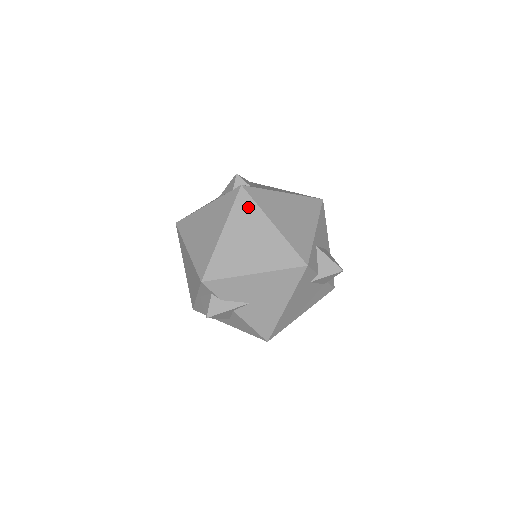
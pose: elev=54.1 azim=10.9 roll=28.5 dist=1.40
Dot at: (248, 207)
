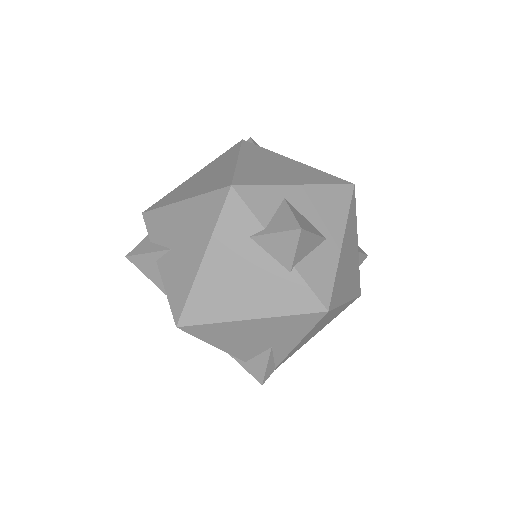
Dot at: (231, 152)
